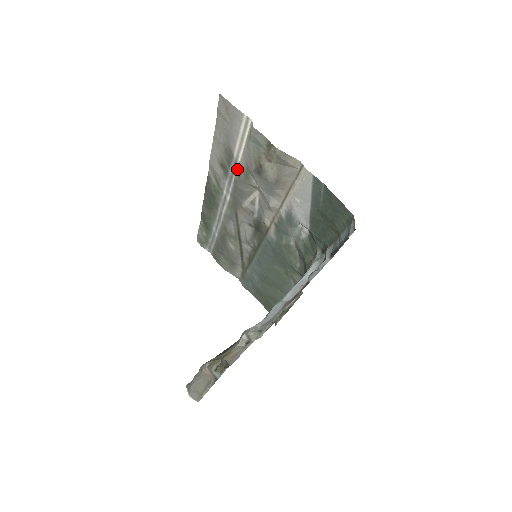
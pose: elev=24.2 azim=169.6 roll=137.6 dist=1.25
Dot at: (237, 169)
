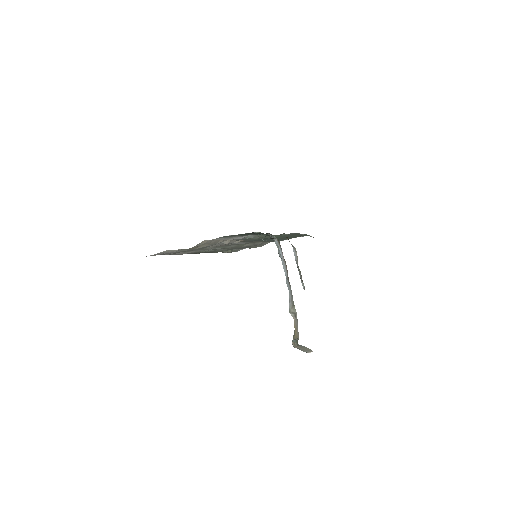
Dot at: occluded
